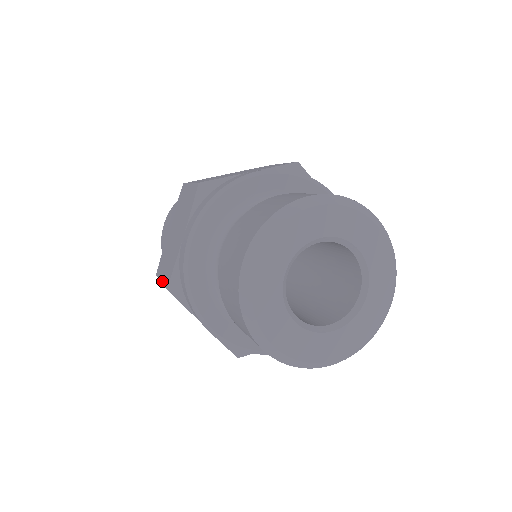
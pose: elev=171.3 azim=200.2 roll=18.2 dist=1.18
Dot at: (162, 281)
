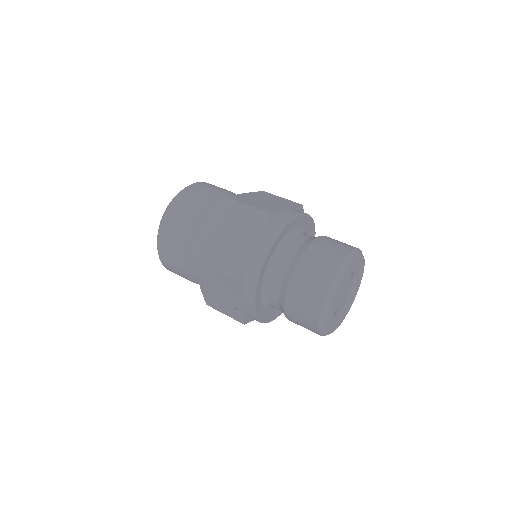
Dot at: (219, 271)
